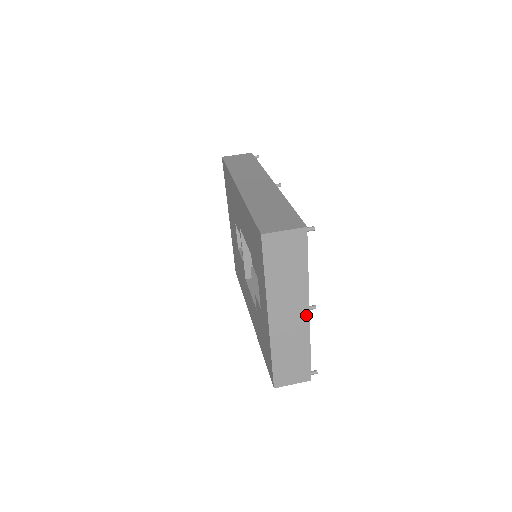
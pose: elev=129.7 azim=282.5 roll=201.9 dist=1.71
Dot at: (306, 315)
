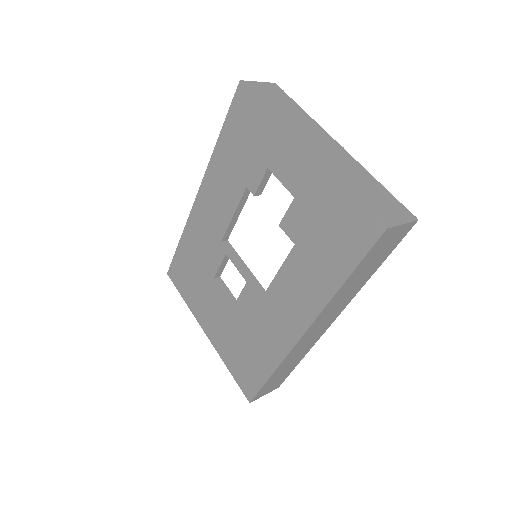
Dot at: (339, 147)
